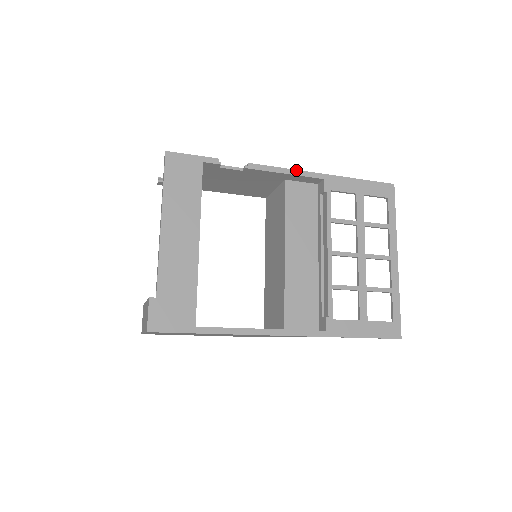
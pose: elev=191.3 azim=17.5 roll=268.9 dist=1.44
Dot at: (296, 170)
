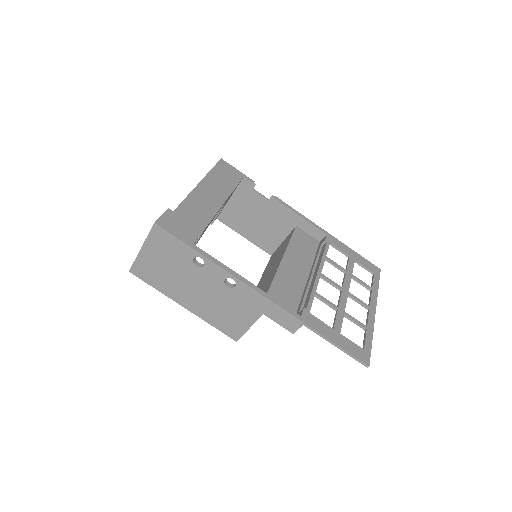
Dot at: (307, 218)
